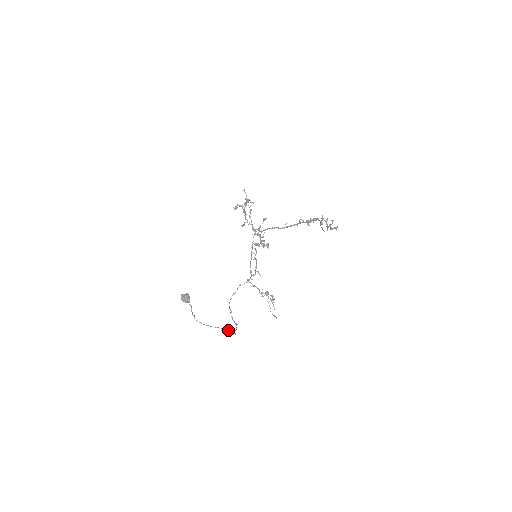
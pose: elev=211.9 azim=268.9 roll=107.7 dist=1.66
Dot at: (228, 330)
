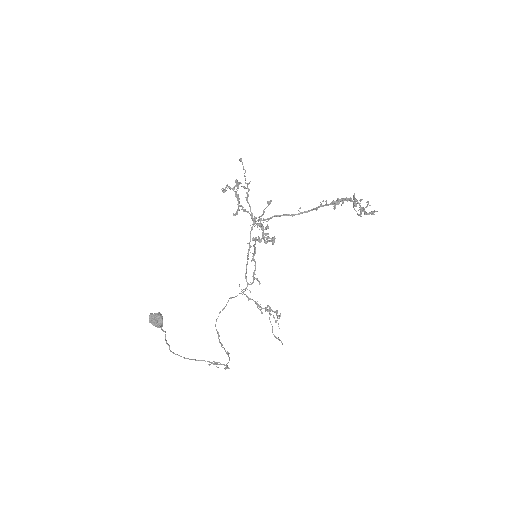
Dot at: occluded
